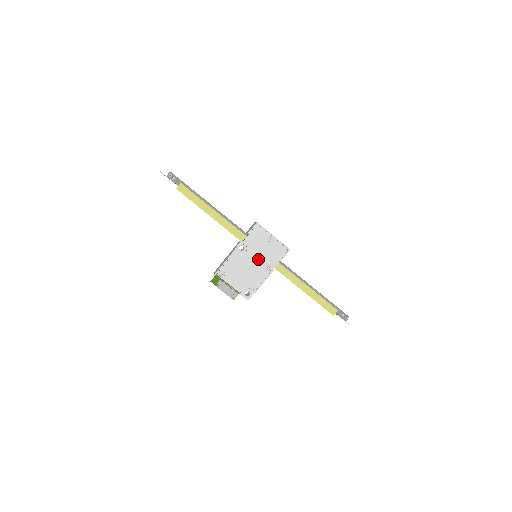
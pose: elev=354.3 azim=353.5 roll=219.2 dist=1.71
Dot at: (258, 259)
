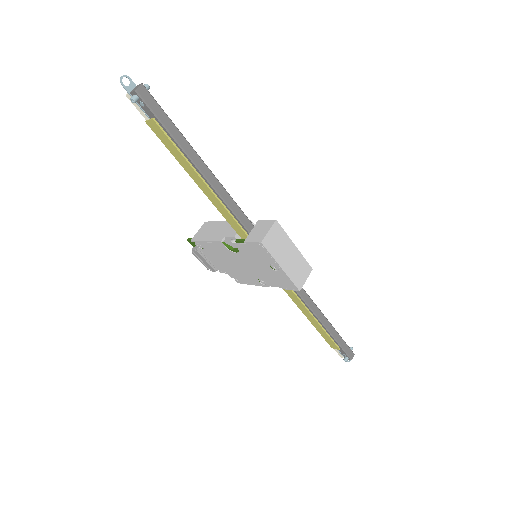
Dot at: (251, 268)
